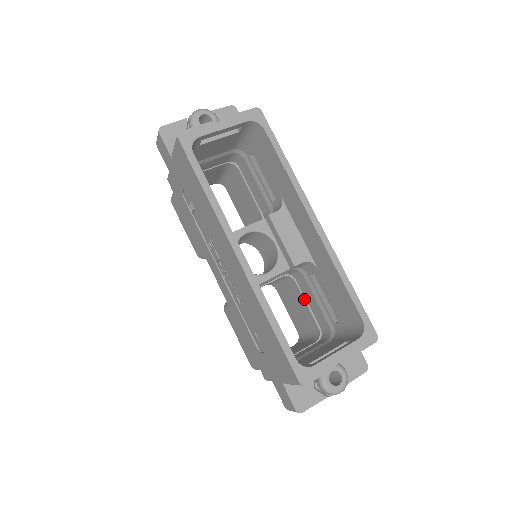
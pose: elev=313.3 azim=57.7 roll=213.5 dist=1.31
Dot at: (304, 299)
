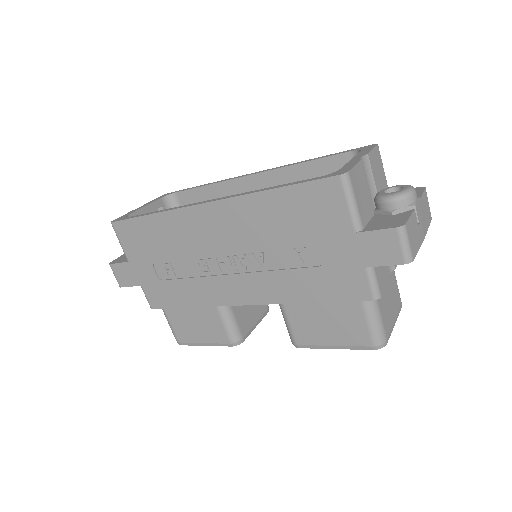
Dot at: occluded
